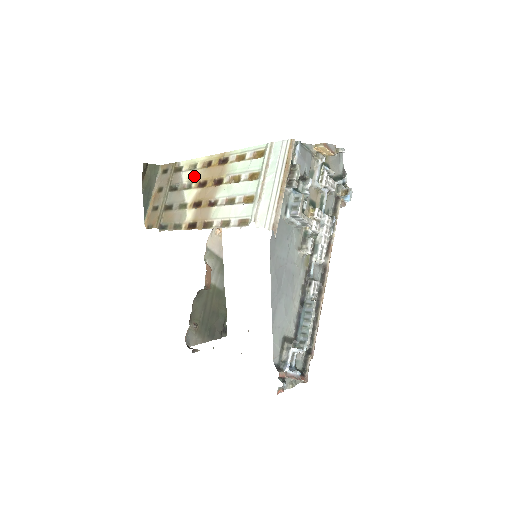
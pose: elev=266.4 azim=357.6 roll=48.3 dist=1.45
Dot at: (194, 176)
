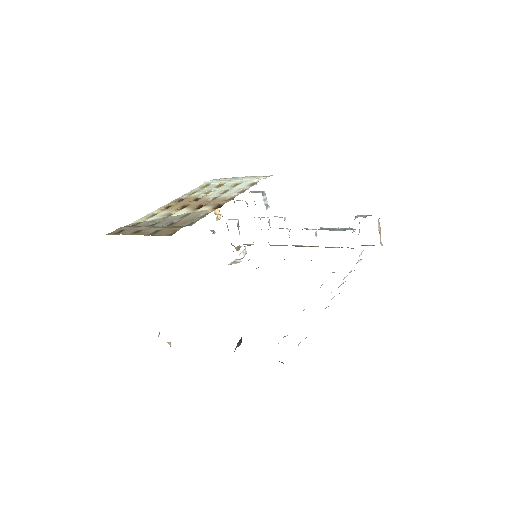
Dot at: (165, 212)
